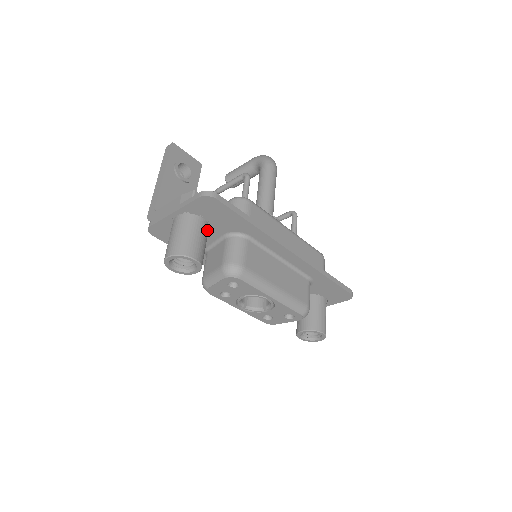
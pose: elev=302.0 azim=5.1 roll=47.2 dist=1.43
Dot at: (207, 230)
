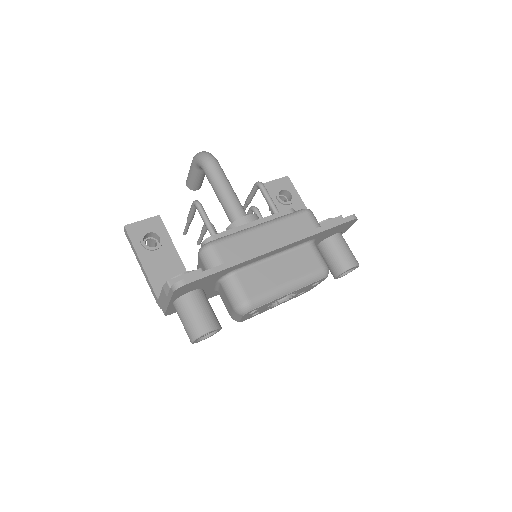
Dot at: (201, 295)
